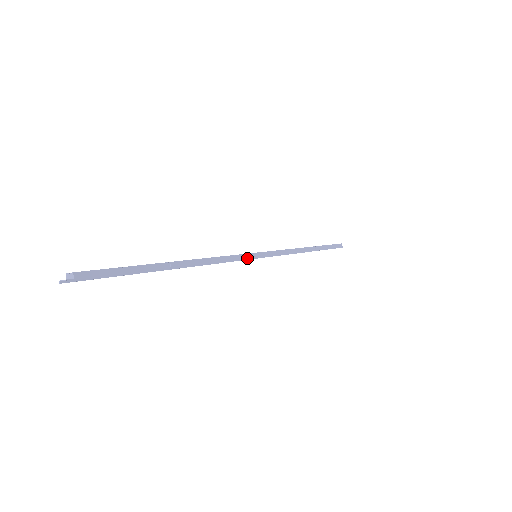
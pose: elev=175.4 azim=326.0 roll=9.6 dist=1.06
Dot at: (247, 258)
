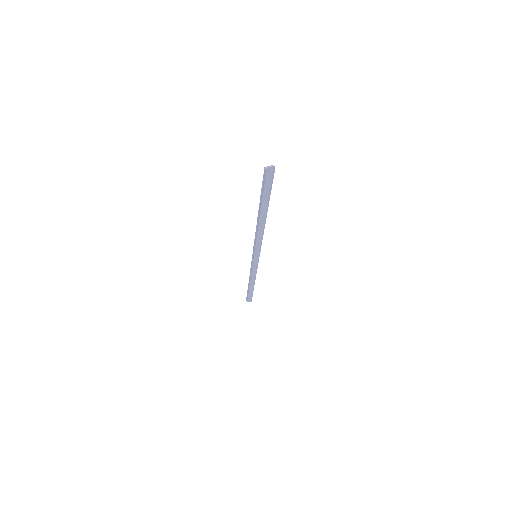
Dot at: (260, 250)
